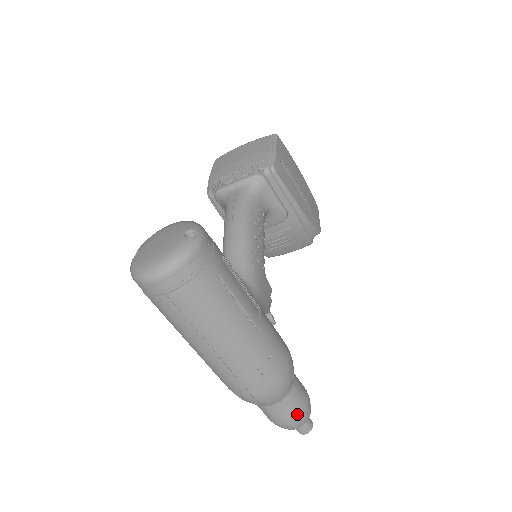
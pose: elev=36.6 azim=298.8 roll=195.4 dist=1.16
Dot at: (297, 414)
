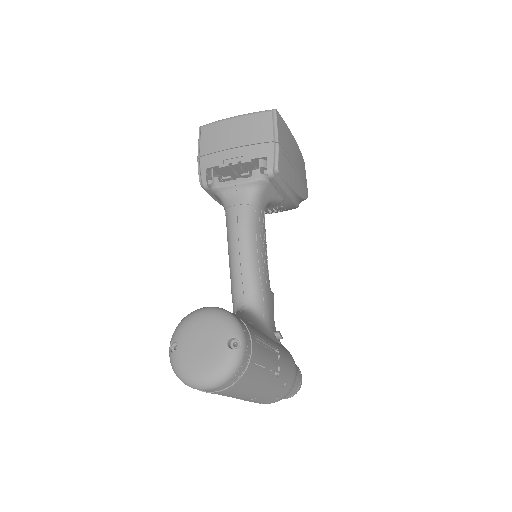
Dot at: (294, 394)
